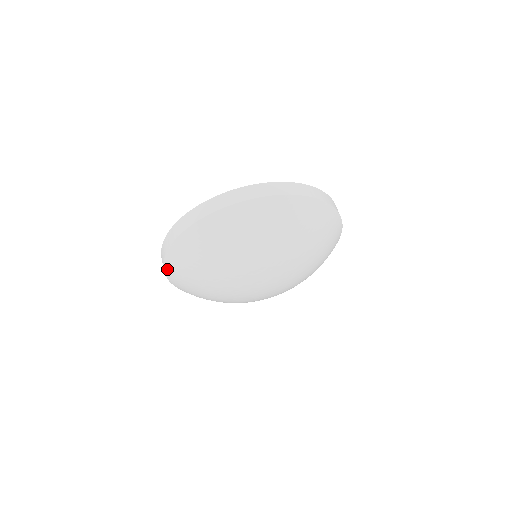
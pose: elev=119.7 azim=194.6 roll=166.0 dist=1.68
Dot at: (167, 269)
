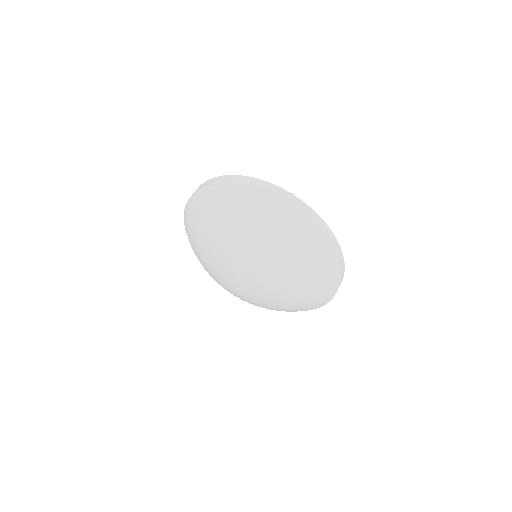
Dot at: occluded
